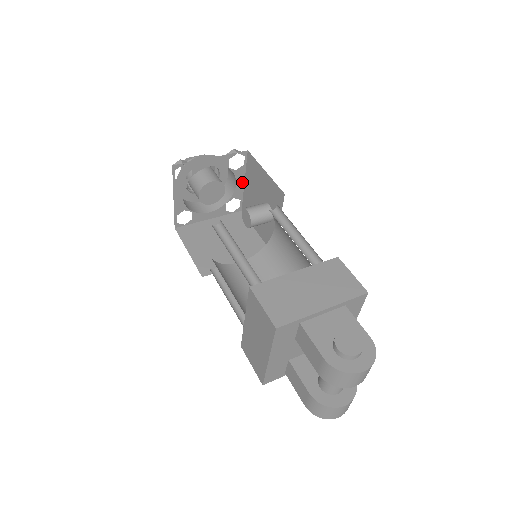
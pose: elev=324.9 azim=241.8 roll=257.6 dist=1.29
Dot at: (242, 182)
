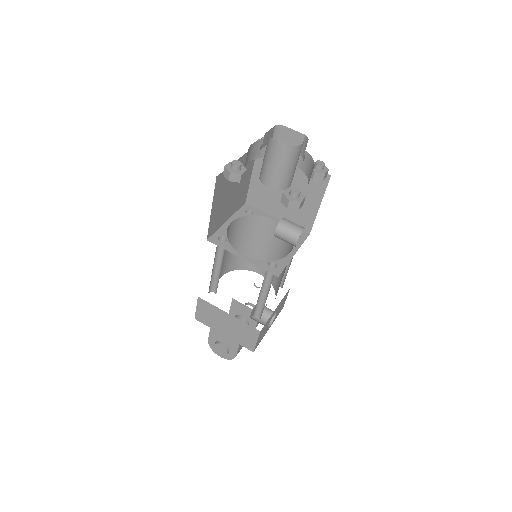
Dot at: occluded
